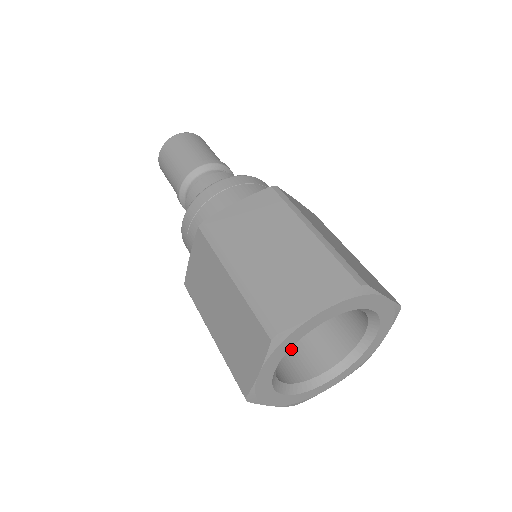
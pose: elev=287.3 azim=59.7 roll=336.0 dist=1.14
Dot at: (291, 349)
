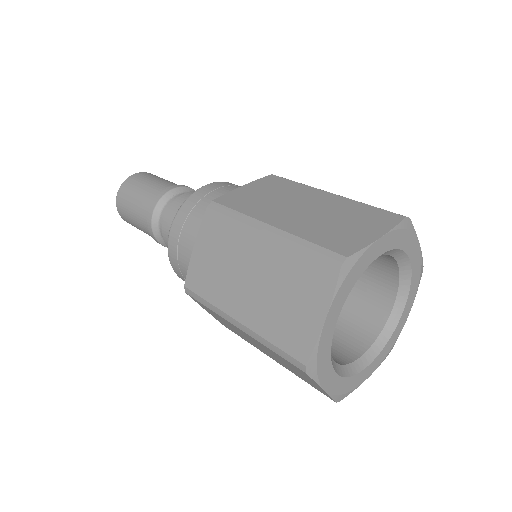
Dot at: (349, 310)
